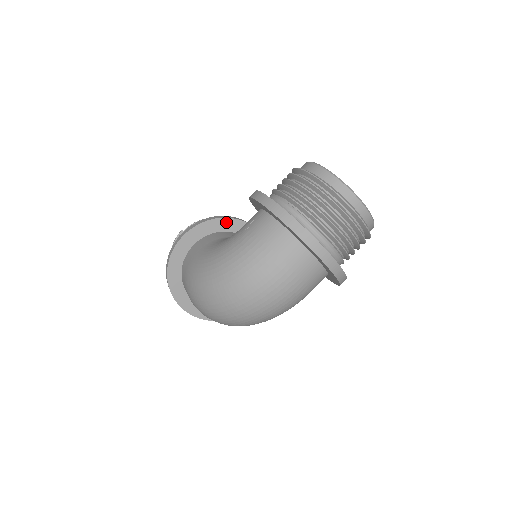
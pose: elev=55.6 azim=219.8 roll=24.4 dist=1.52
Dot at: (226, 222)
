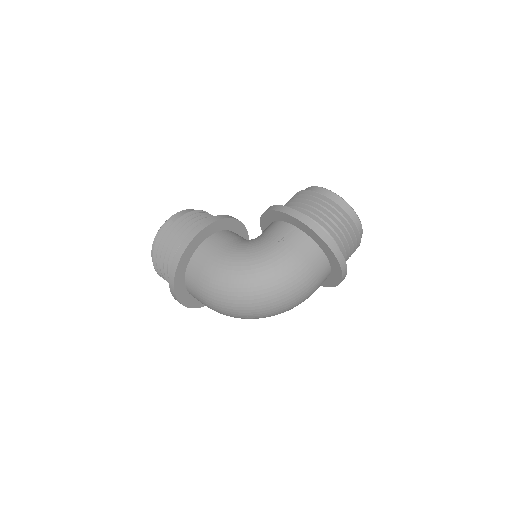
Dot at: (230, 222)
